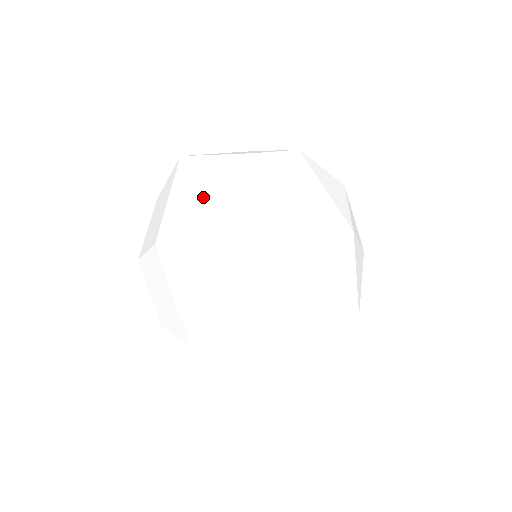
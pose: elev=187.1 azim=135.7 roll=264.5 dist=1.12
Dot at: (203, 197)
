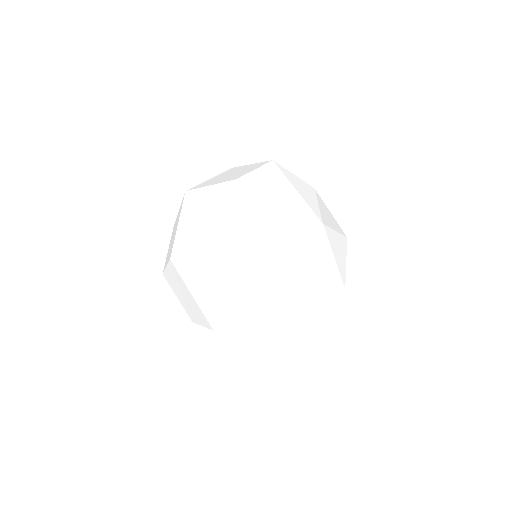
Dot at: (230, 175)
